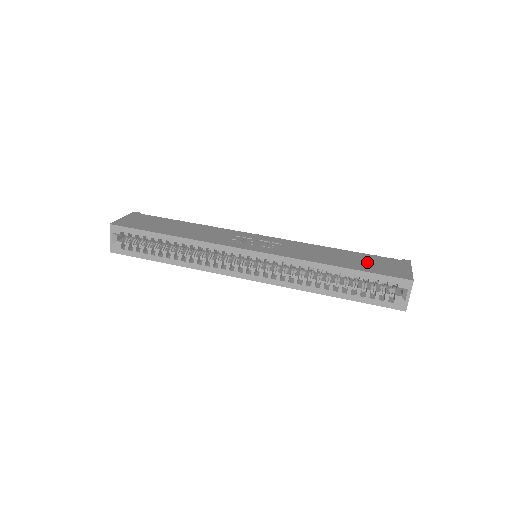
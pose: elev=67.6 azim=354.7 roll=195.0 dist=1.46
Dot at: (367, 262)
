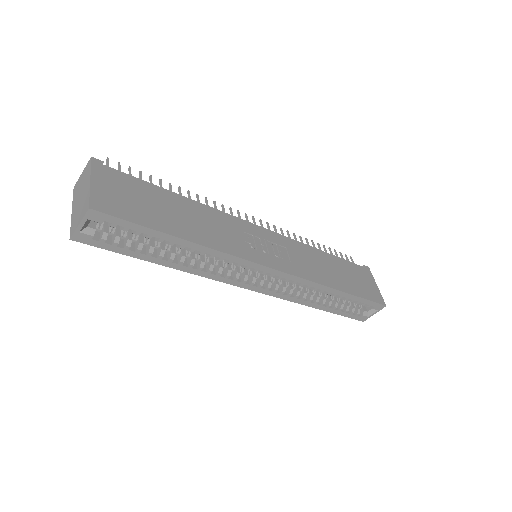
Dot at: (352, 277)
